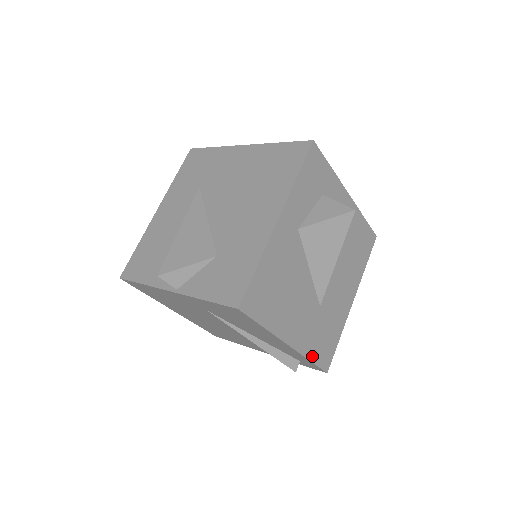
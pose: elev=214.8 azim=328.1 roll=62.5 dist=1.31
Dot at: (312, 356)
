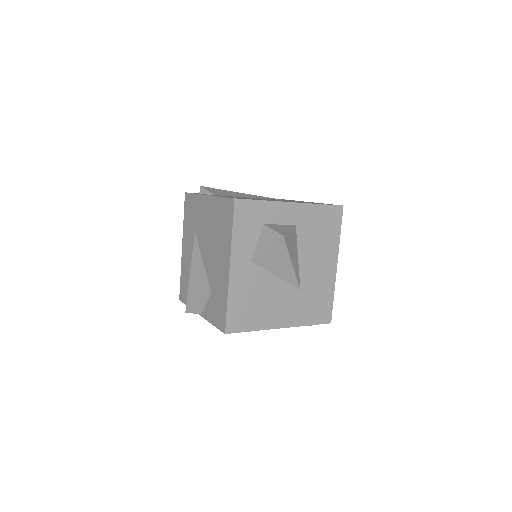
Dot at: (309, 322)
